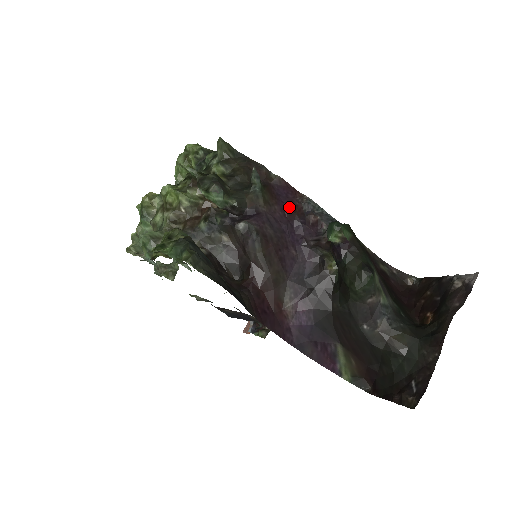
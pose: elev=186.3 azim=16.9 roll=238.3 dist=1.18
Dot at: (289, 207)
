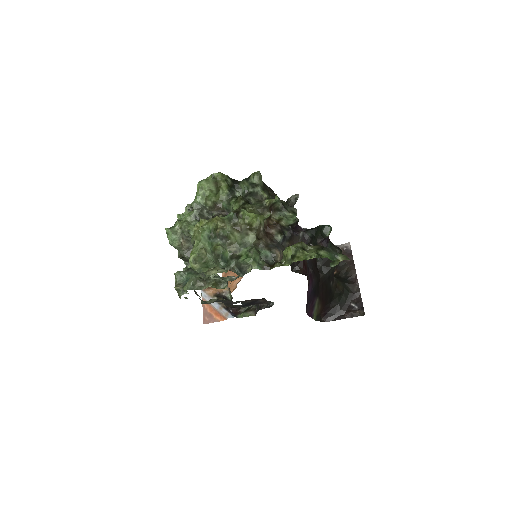
Dot at: occluded
